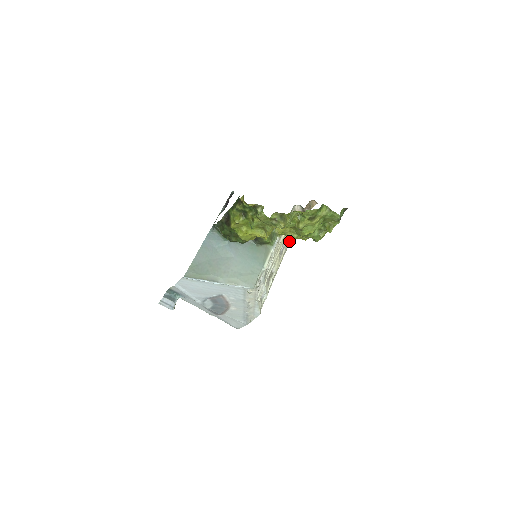
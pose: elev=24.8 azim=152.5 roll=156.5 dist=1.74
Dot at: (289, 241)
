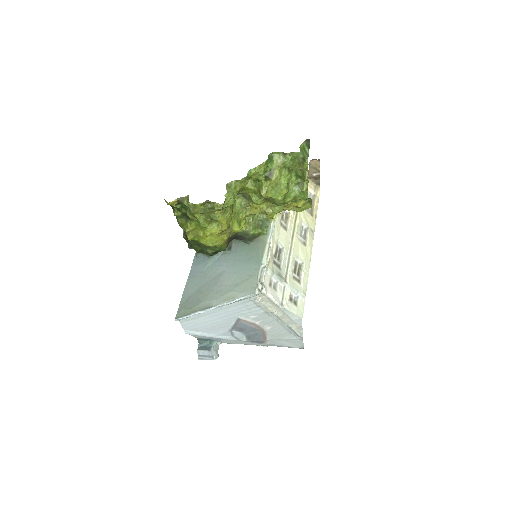
Dot at: (313, 220)
